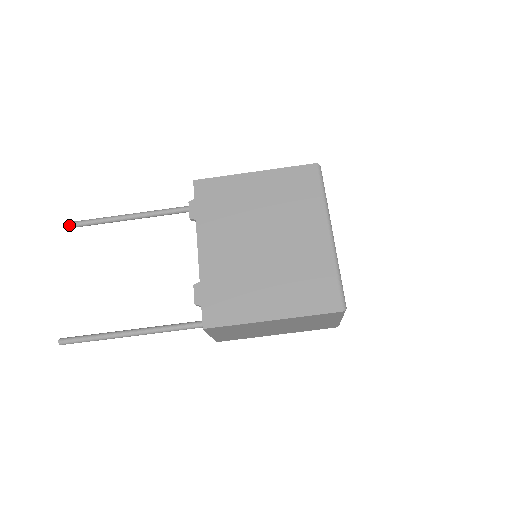
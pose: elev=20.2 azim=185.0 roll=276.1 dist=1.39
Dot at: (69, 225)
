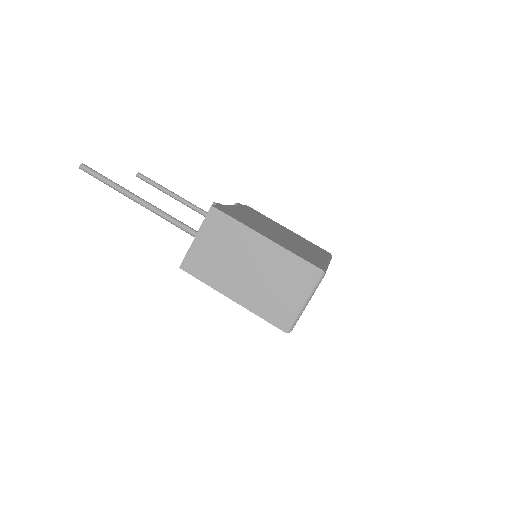
Dot at: (141, 174)
